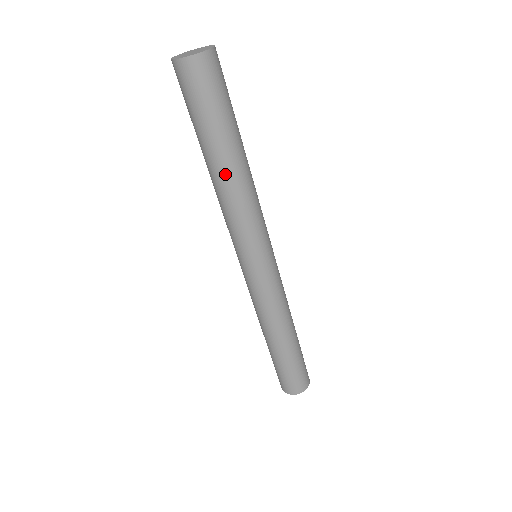
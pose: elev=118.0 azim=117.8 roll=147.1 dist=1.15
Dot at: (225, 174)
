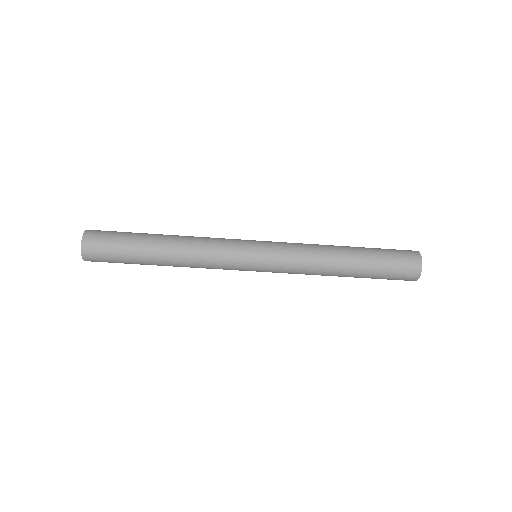
Dot at: (169, 260)
